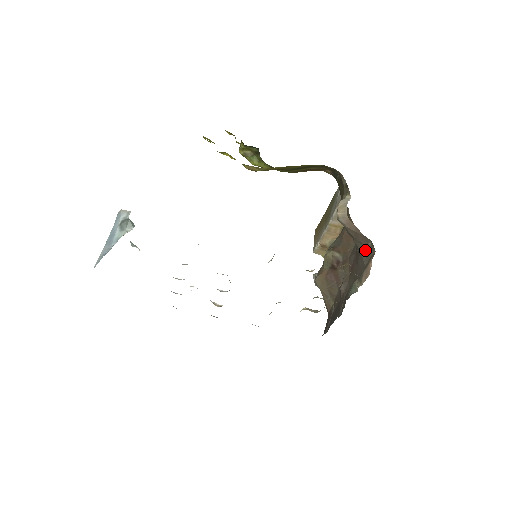
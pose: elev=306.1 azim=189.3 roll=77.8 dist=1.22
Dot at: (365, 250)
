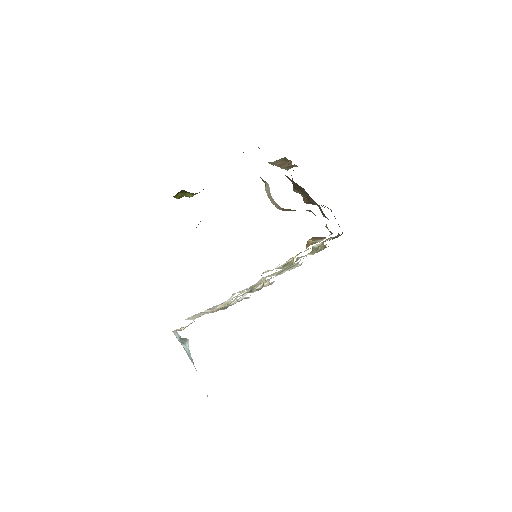
Dot at: occluded
